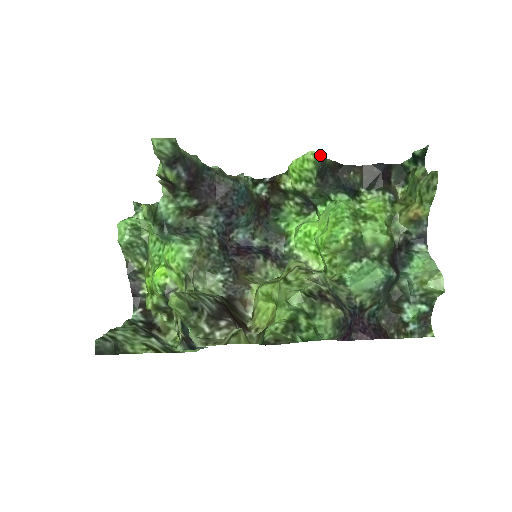
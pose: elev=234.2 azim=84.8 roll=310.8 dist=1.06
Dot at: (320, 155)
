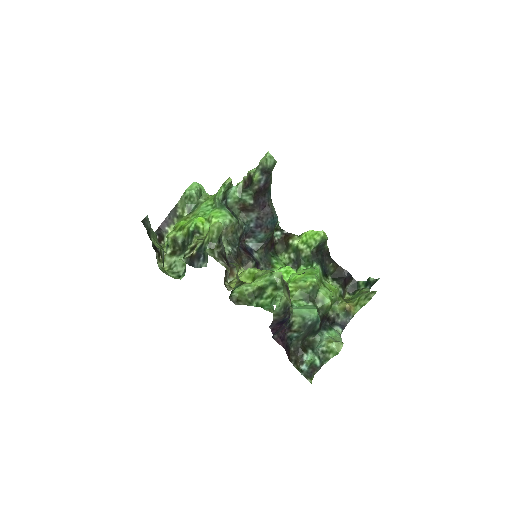
Dot at: (327, 237)
